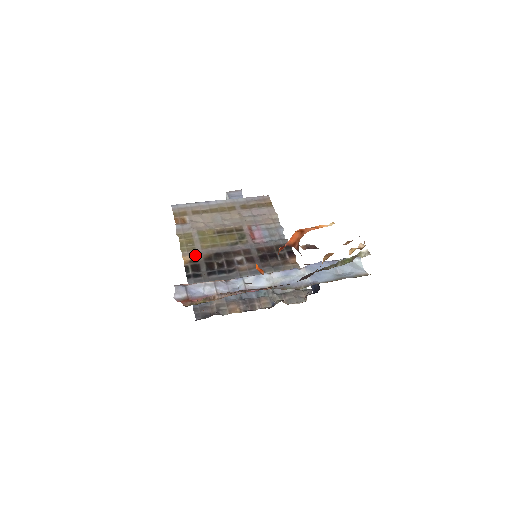
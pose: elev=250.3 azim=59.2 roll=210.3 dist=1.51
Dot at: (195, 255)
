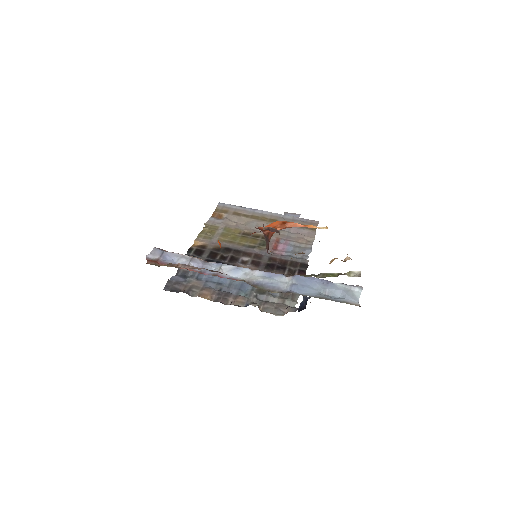
Dot at: (207, 243)
